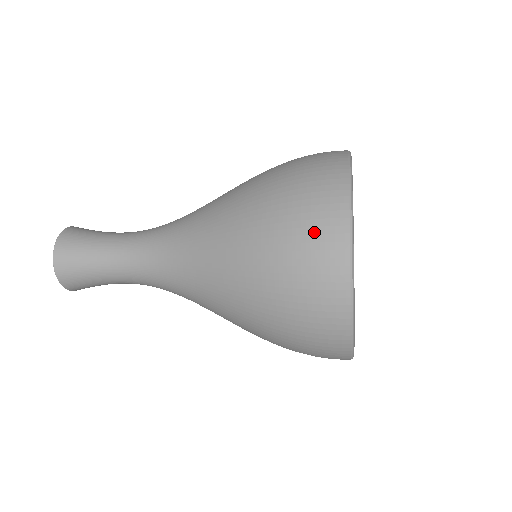
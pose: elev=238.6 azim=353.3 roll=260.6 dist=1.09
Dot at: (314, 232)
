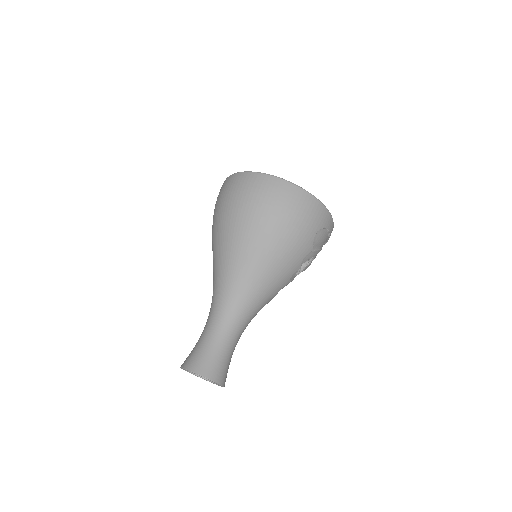
Dot at: (244, 187)
